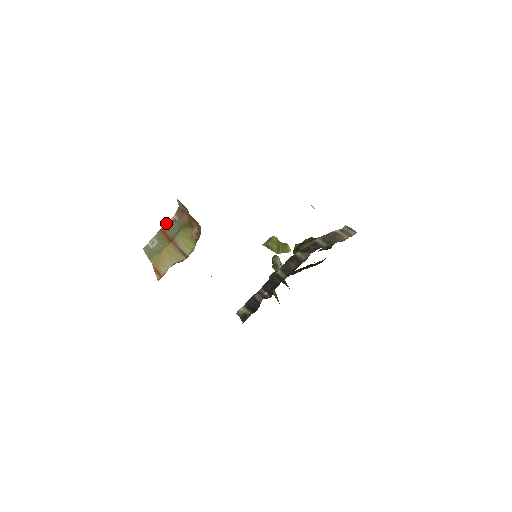
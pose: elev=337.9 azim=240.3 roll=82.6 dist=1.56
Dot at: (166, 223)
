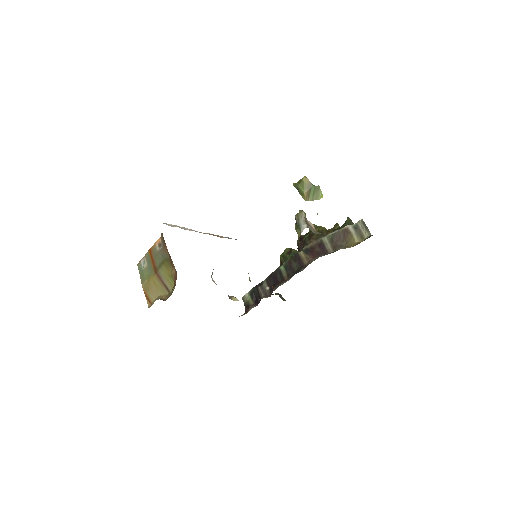
Dot at: (154, 244)
